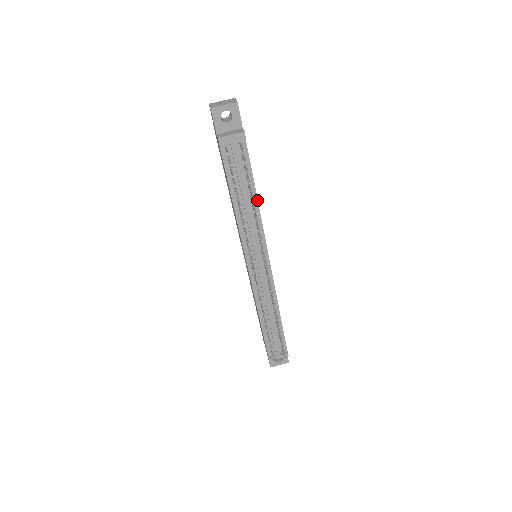
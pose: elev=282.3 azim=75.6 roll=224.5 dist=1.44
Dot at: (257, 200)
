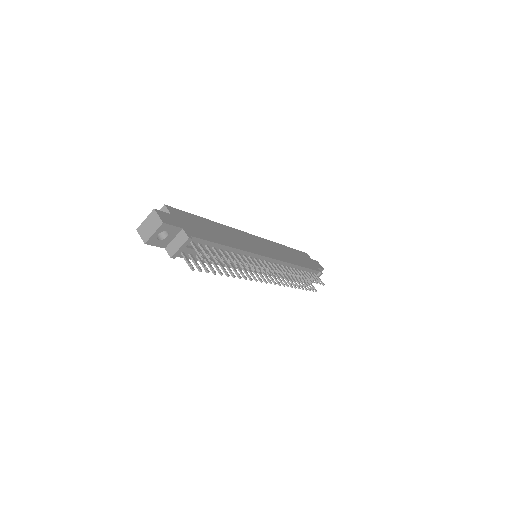
Dot at: (233, 248)
